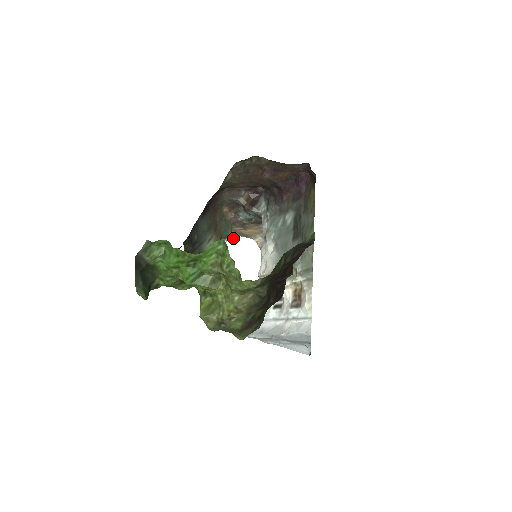
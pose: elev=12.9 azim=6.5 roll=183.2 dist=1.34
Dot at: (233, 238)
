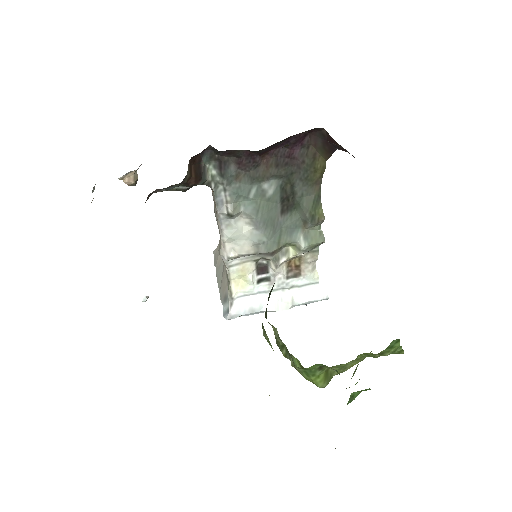
Dot at: occluded
